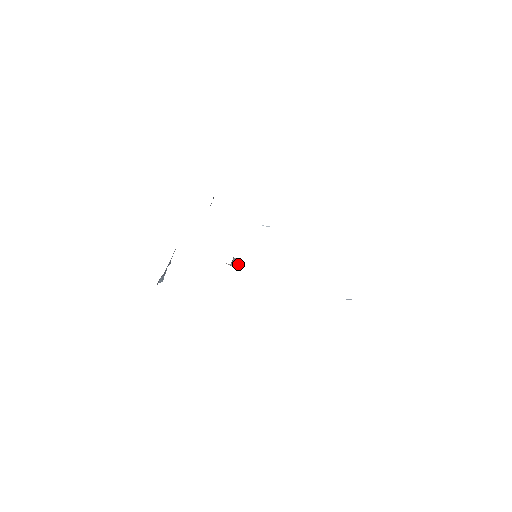
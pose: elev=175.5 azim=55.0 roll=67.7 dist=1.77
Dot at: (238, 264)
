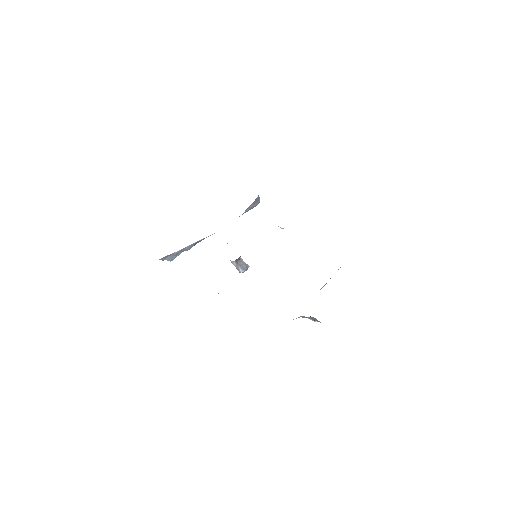
Dot at: (244, 269)
